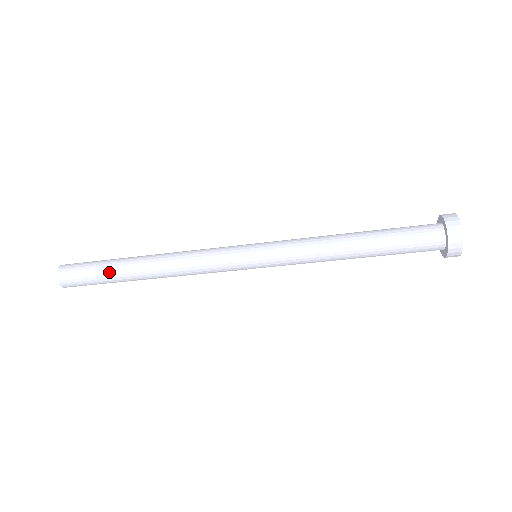
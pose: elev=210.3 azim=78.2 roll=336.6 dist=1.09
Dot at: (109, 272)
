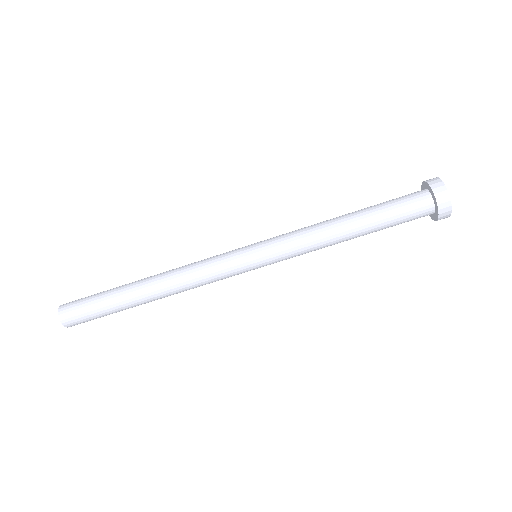
Dot at: (111, 292)
